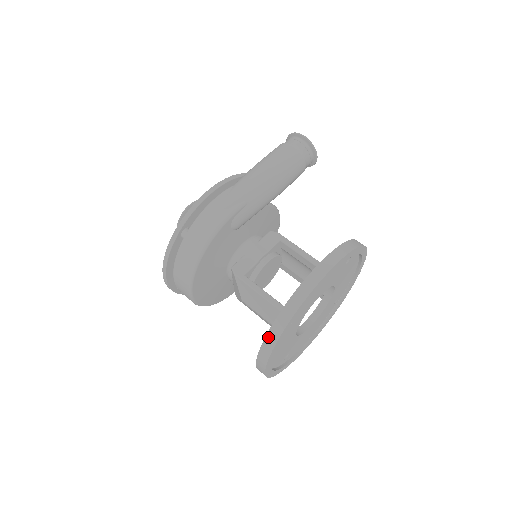
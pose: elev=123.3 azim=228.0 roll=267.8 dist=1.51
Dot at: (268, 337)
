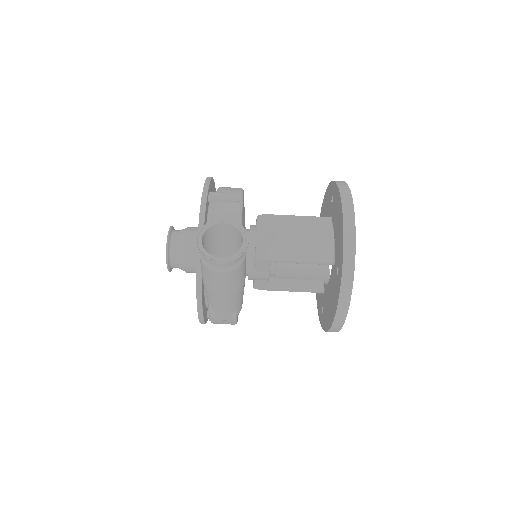
Dot at: occluded
